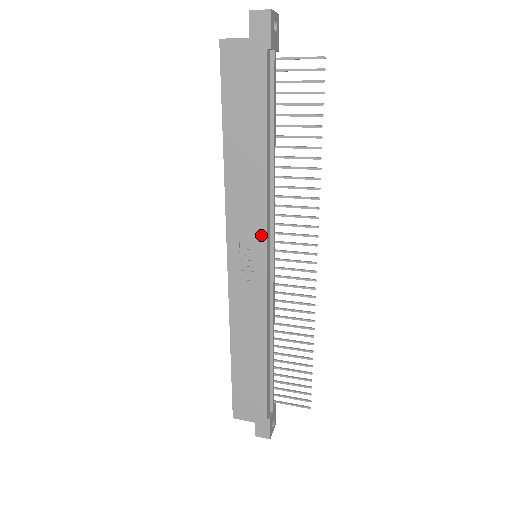
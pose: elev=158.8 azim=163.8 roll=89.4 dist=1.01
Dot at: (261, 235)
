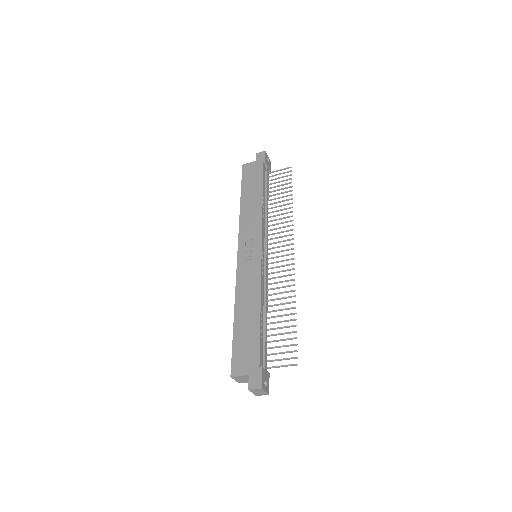
Dot at: (258, 235)
